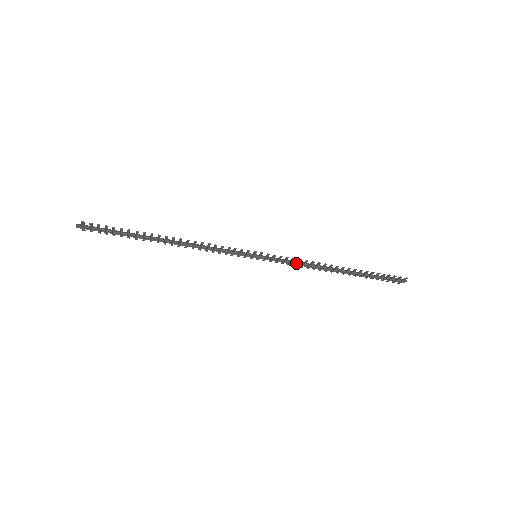
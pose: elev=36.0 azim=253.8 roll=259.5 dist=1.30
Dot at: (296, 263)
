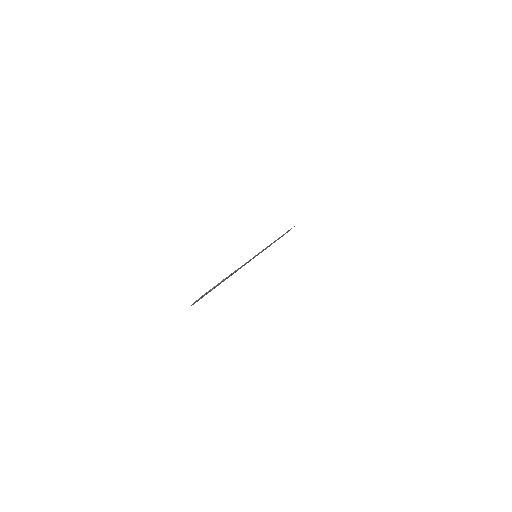
Dot at: (266, 248)
